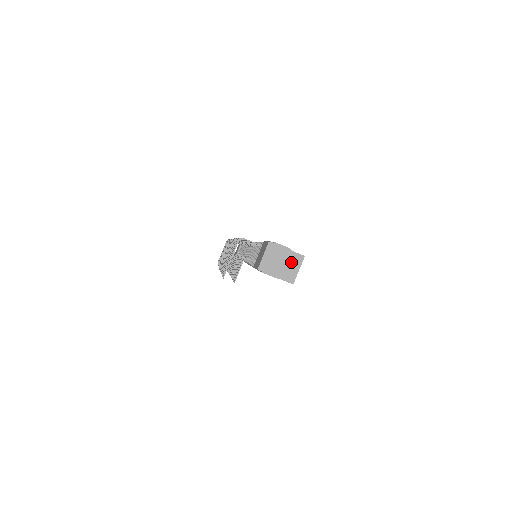
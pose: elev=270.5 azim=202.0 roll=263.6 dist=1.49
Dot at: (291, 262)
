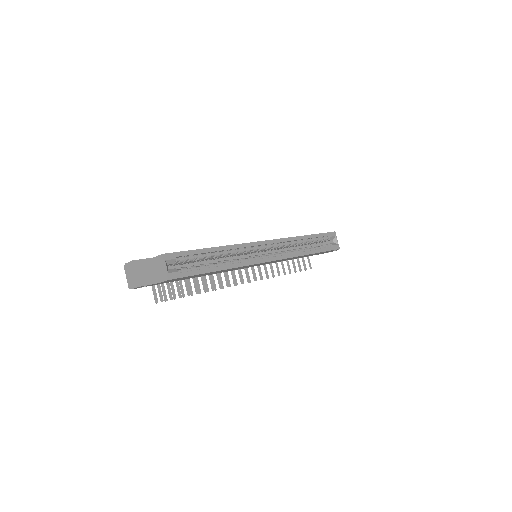
Dot at: (159, 265)
